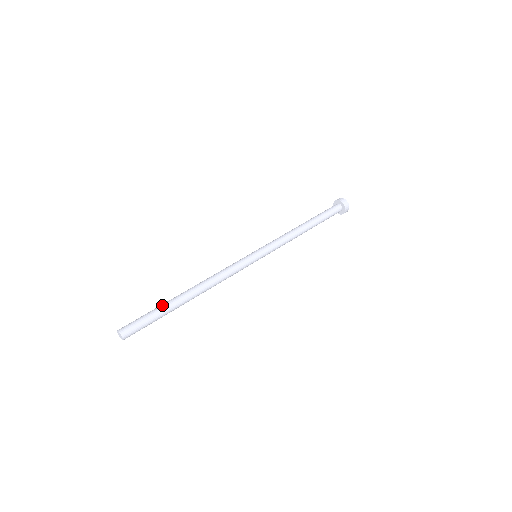
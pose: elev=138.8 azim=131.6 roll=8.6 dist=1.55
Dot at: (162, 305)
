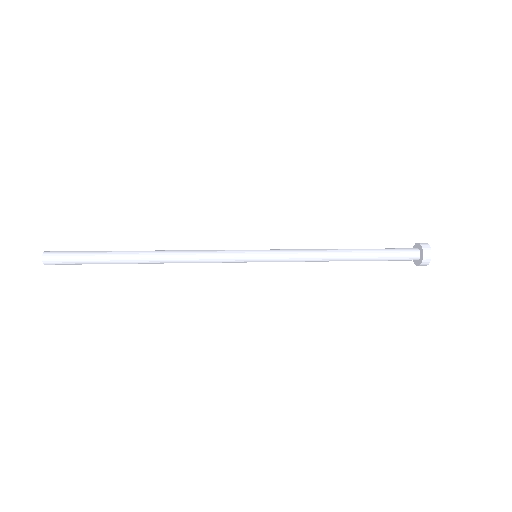
Dot at: (107, 251)
